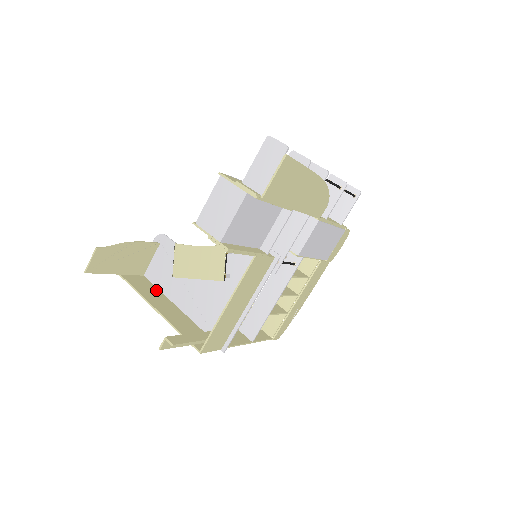
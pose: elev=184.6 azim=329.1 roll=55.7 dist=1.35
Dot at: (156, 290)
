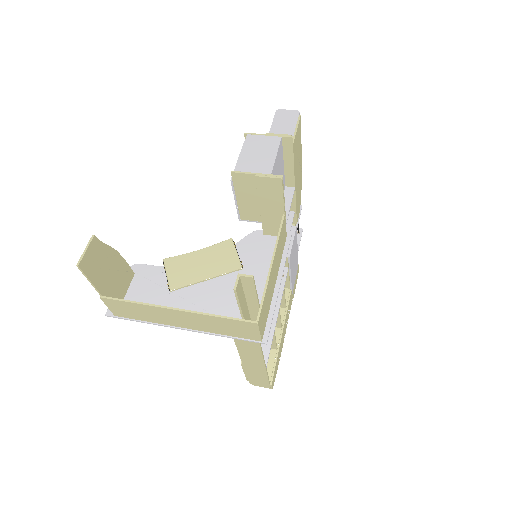
Dot at: (145, 317)
